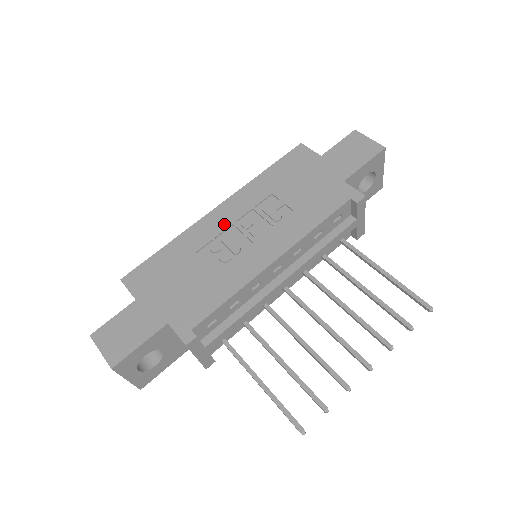
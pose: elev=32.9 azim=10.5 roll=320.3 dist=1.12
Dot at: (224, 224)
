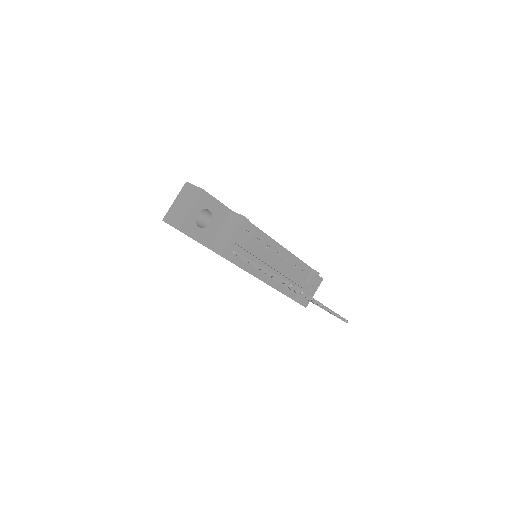
Dot at: occluded
